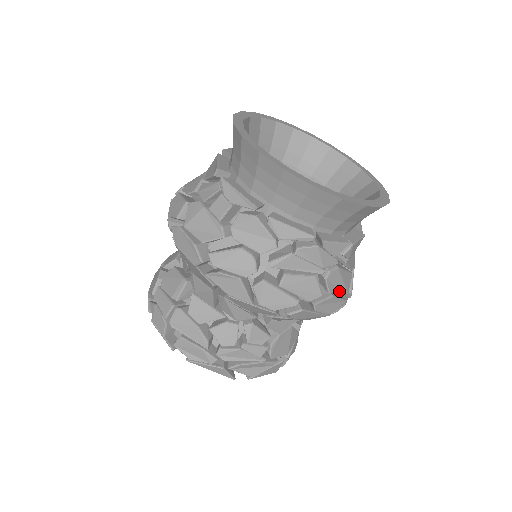
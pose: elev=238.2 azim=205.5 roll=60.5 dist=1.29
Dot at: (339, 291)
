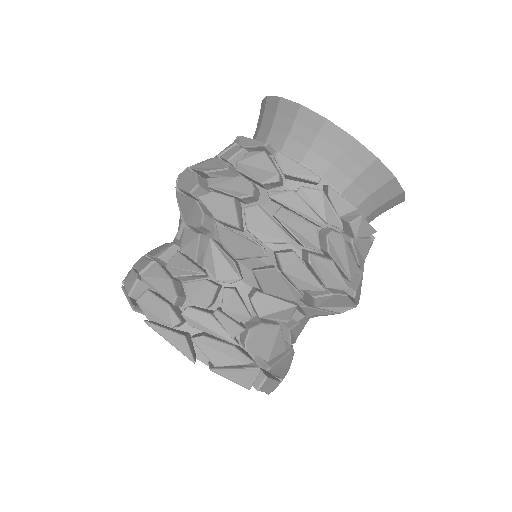
Dot at: (341, 265)
